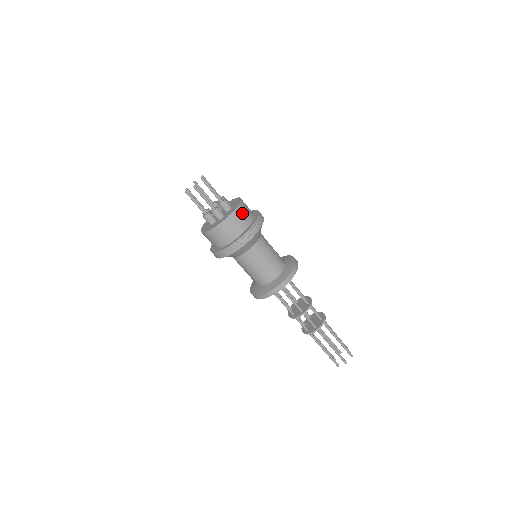
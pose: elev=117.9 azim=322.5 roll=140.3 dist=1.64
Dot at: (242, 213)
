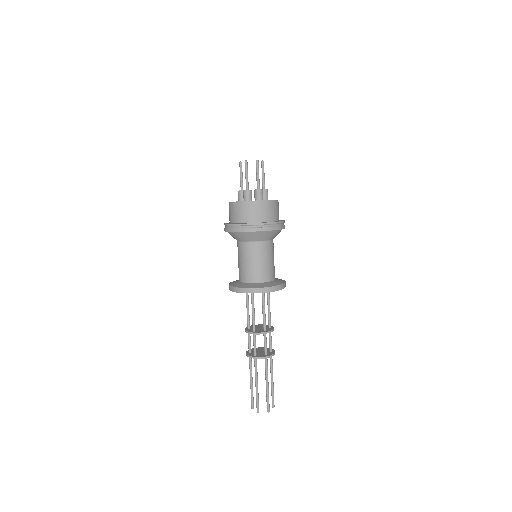
Dot at: (262, 208)
